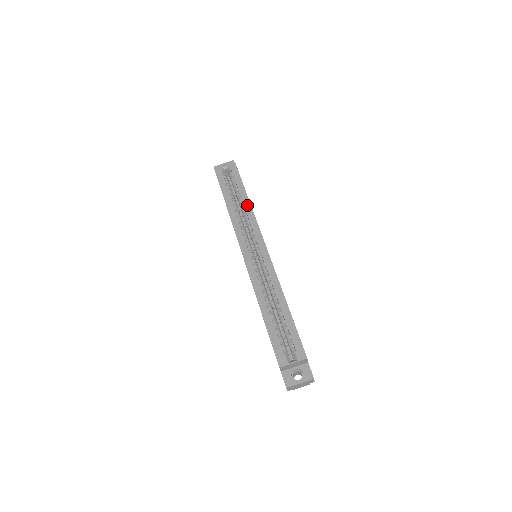
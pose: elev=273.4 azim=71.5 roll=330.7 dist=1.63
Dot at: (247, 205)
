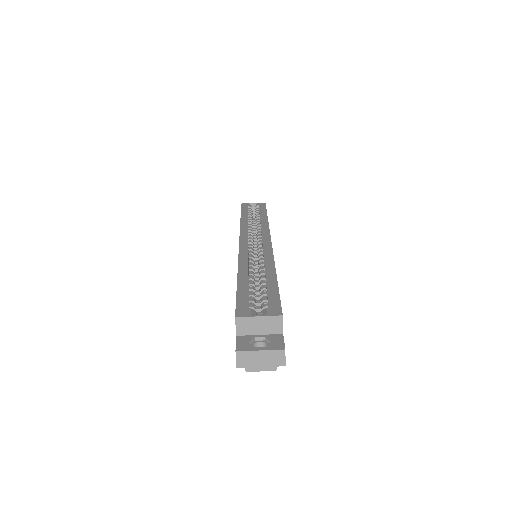
Dot at: (264, 220)
